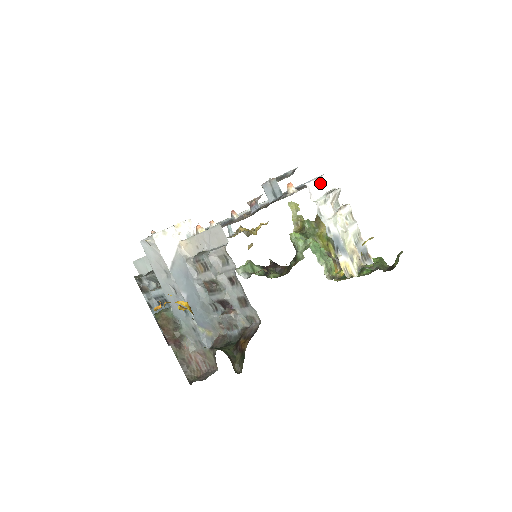
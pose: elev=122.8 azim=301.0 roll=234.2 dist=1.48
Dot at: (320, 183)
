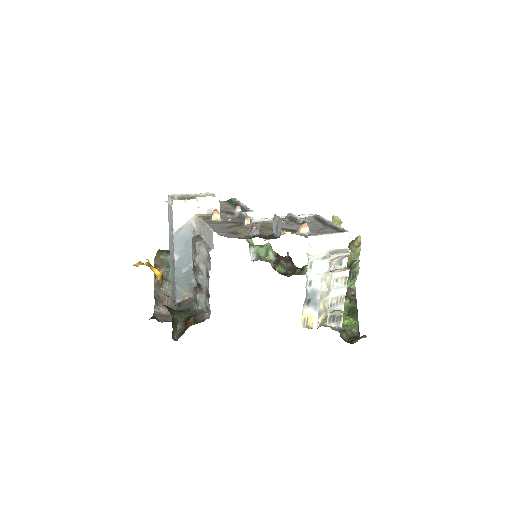
Dot at: (331, 239)
